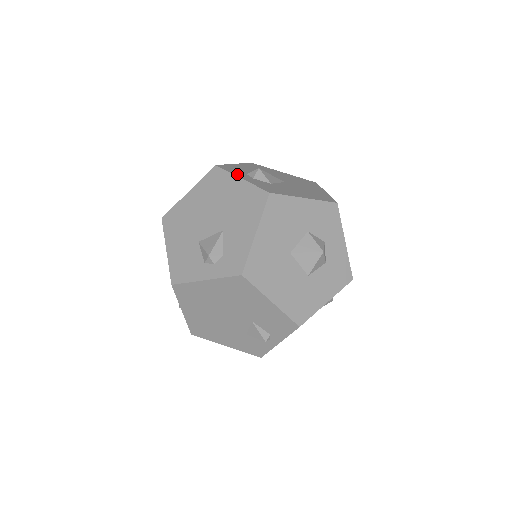
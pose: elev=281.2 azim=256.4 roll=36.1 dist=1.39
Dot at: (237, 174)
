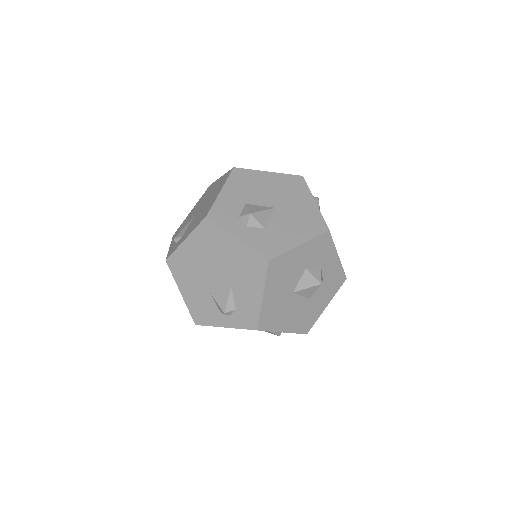
Dot at: (231, 228)
